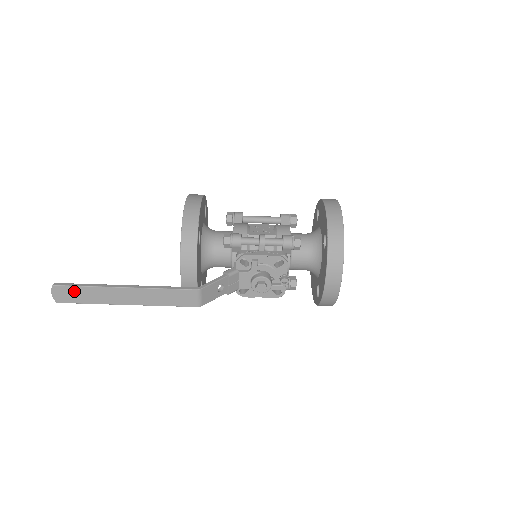
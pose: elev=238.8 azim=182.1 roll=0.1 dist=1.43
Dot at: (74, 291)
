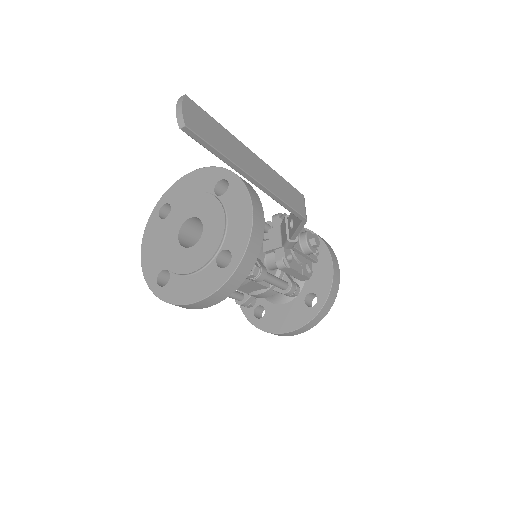
Dot at: (208, 122)
